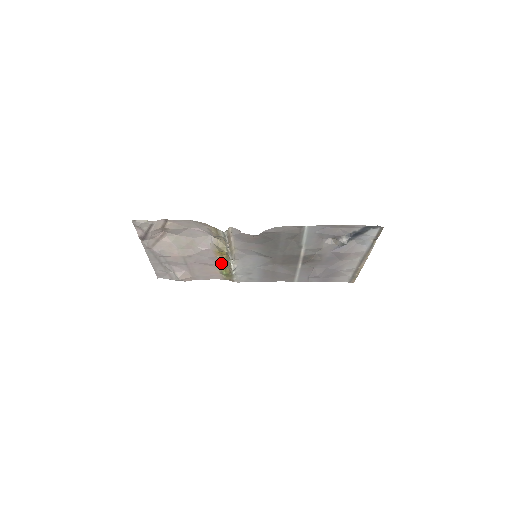
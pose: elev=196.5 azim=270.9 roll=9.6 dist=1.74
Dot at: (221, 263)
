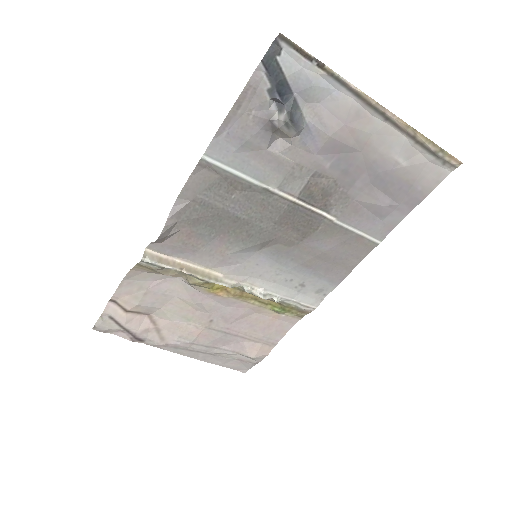
Dot at: (250, 301)
